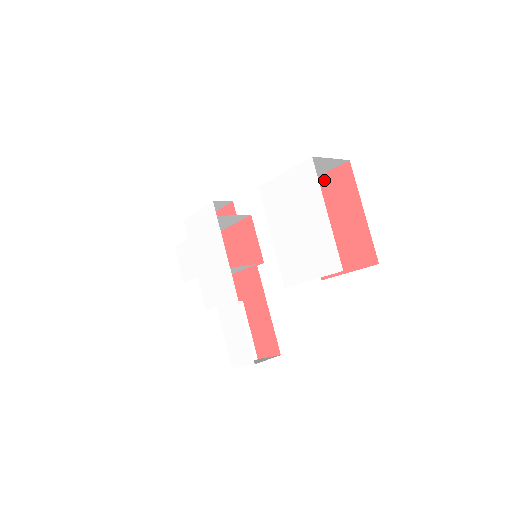
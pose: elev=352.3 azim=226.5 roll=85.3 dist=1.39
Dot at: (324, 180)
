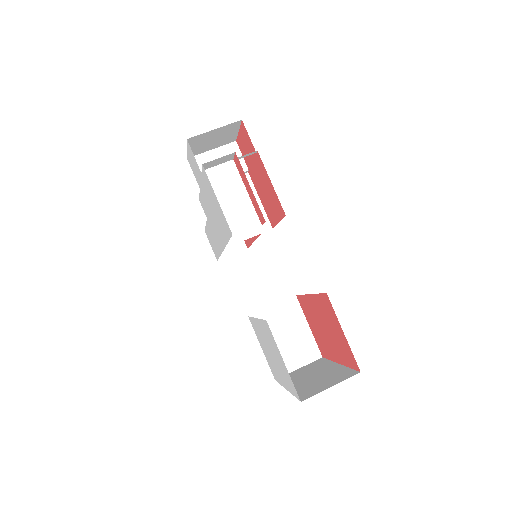
Dot at: (341, 334)
